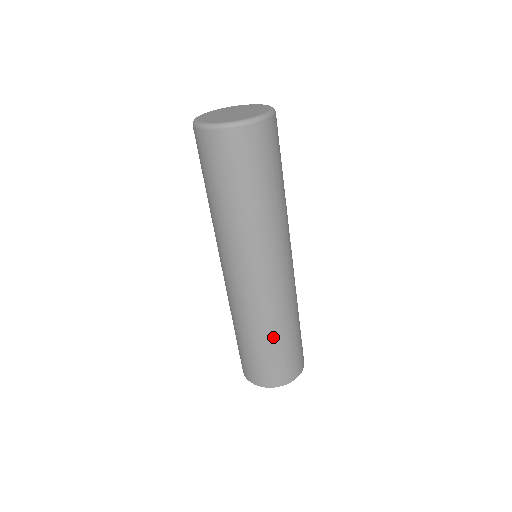
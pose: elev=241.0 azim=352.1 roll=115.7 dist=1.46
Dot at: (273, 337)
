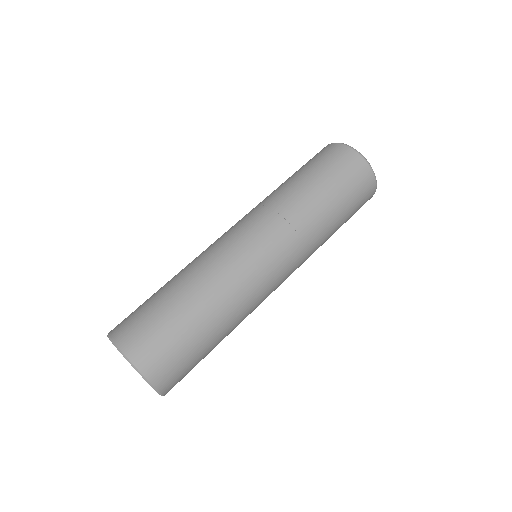
Dot at: (212, 321)
